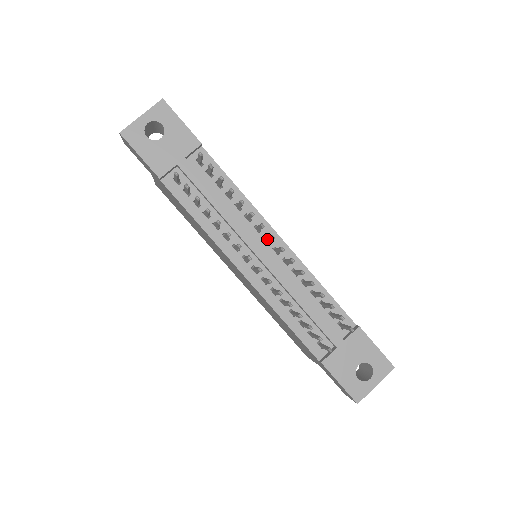
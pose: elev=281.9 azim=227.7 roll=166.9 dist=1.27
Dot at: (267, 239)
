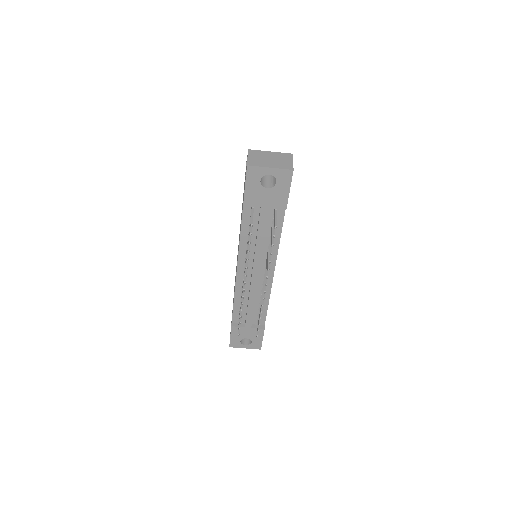
Dot at: (265, 274)
